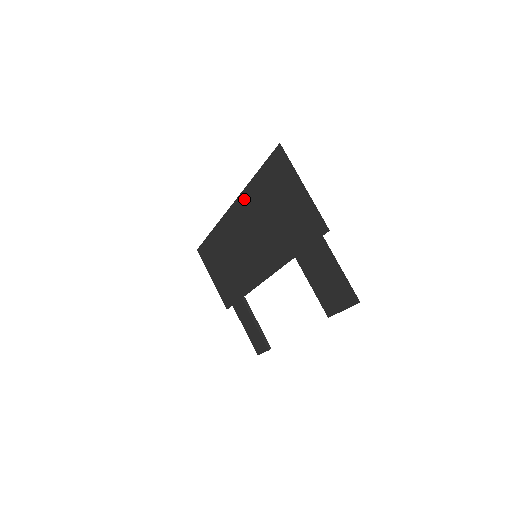
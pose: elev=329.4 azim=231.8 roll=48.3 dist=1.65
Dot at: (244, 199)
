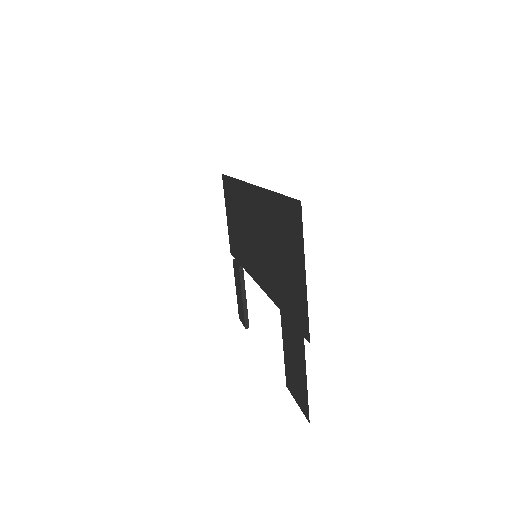
Dot at: (260, 196)
